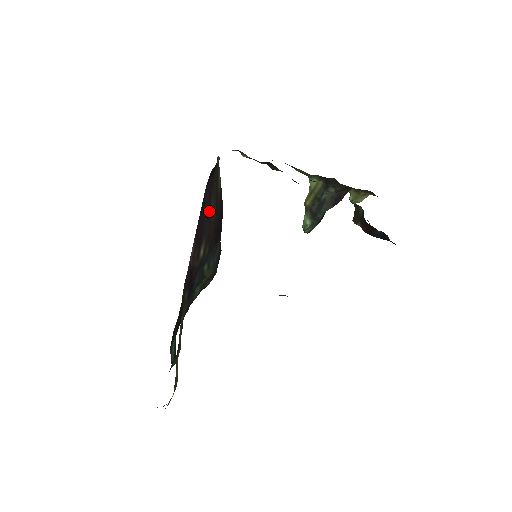
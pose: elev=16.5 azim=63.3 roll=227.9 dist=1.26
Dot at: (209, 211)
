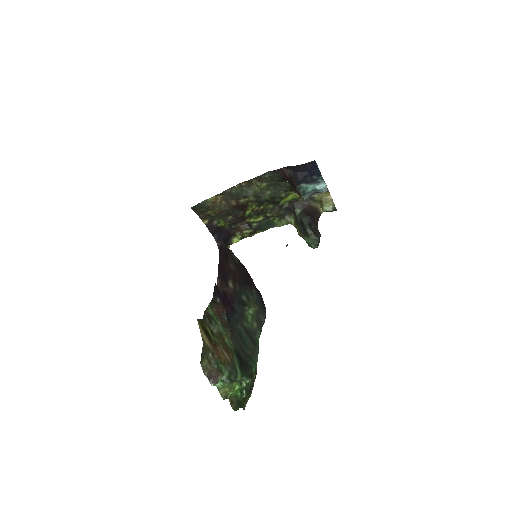
Dot at: (229, 266)
